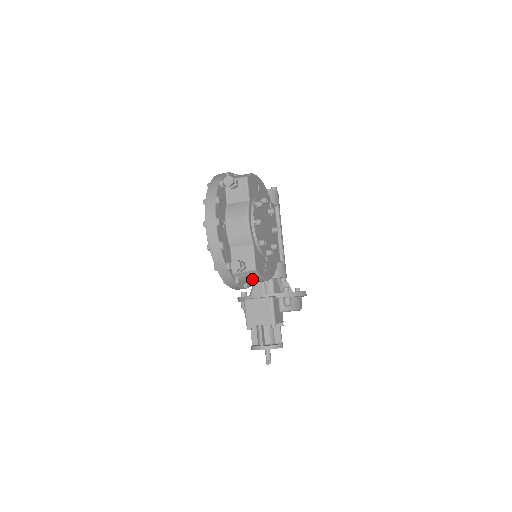
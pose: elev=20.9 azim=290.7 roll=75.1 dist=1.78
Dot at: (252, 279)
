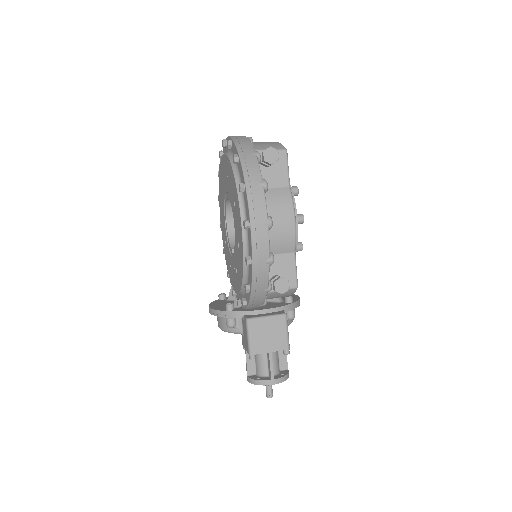
Dot at: occluded
